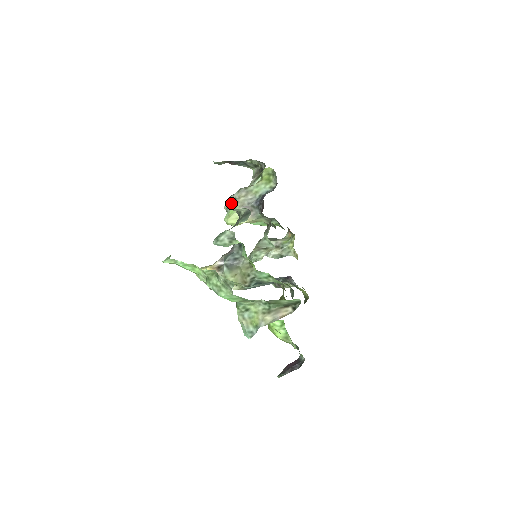
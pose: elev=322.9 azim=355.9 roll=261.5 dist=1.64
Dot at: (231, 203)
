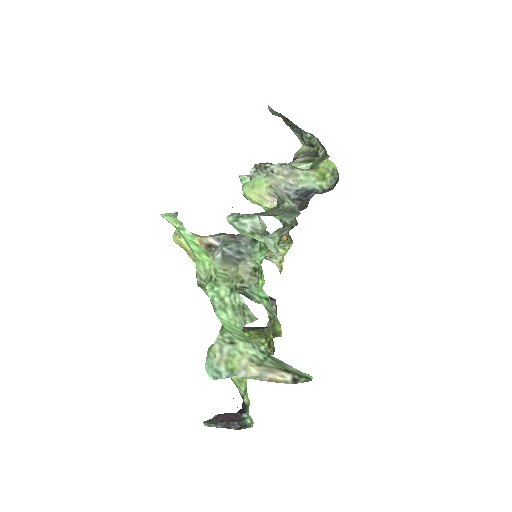
Dot at: (263, 172)
